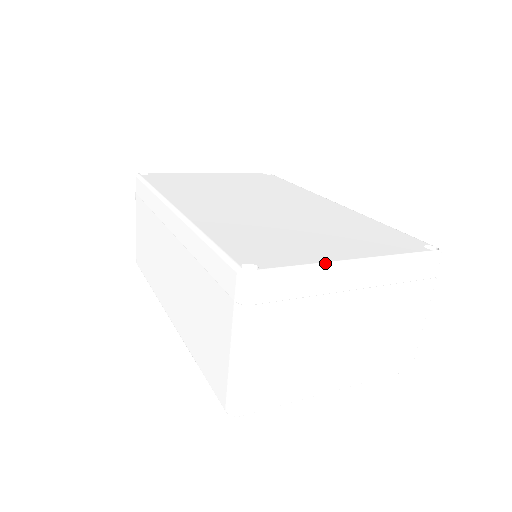
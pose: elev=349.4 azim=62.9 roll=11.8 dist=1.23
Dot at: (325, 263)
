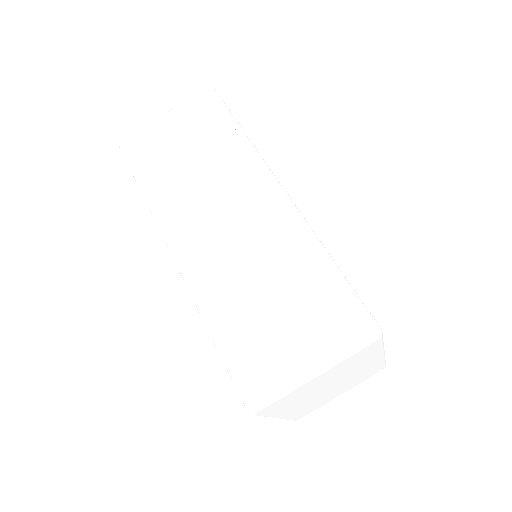
Dot at: occluded
